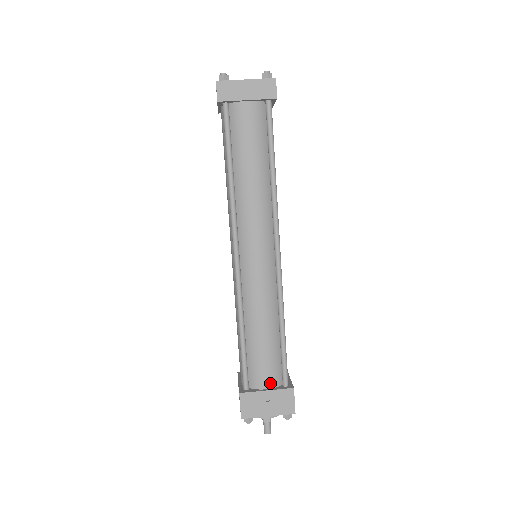
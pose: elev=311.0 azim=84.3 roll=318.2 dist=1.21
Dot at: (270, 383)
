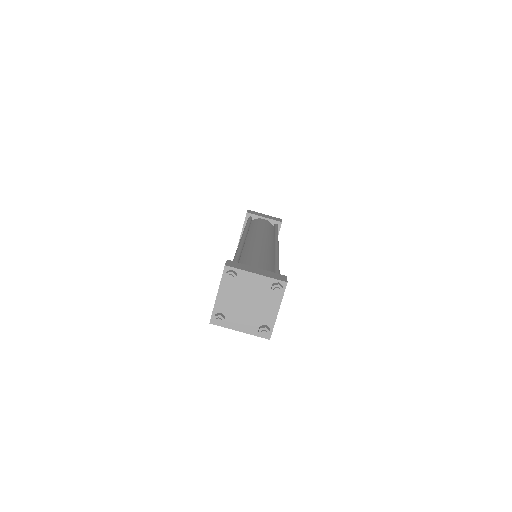
Dot at: occluded
